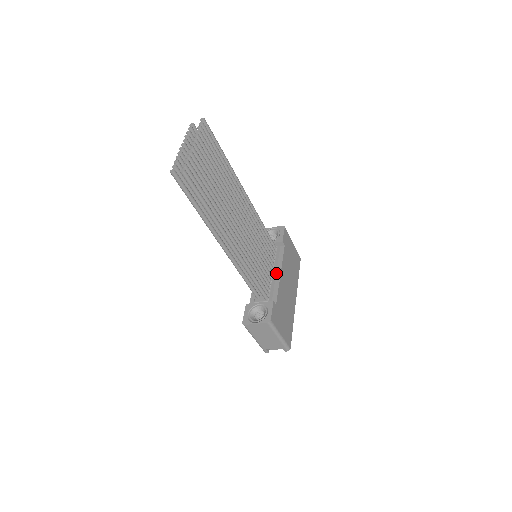
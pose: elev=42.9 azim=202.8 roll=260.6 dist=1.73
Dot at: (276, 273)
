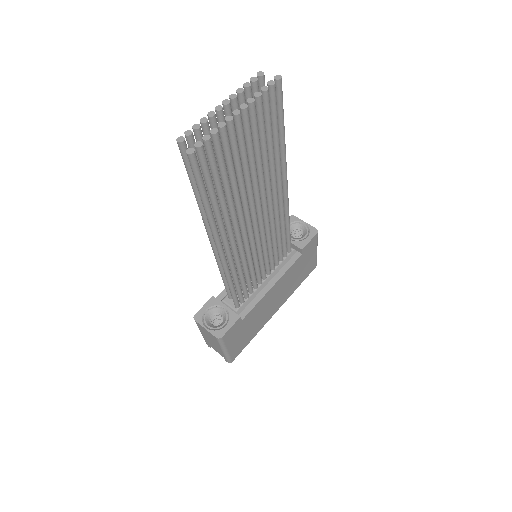
Dot at: (269, 281)
